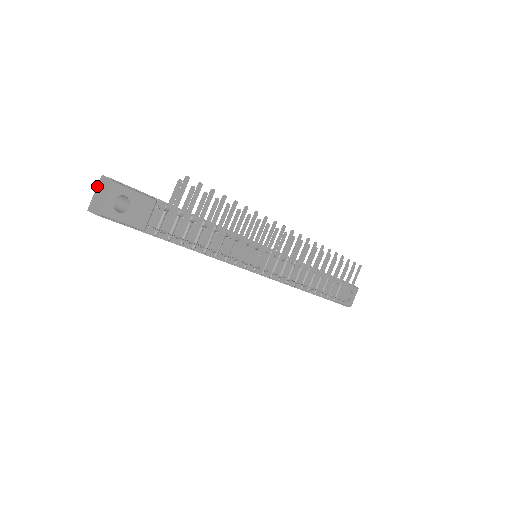
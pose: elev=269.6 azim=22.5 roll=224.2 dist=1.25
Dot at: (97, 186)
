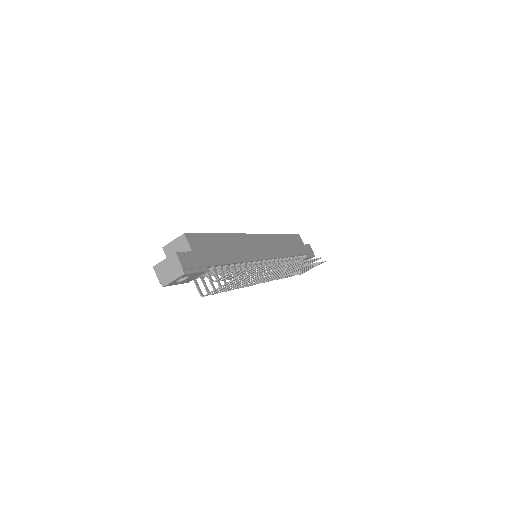
Dot at: (168, 257)
